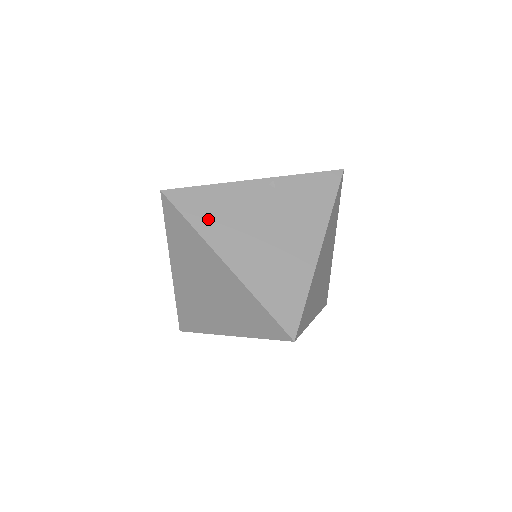
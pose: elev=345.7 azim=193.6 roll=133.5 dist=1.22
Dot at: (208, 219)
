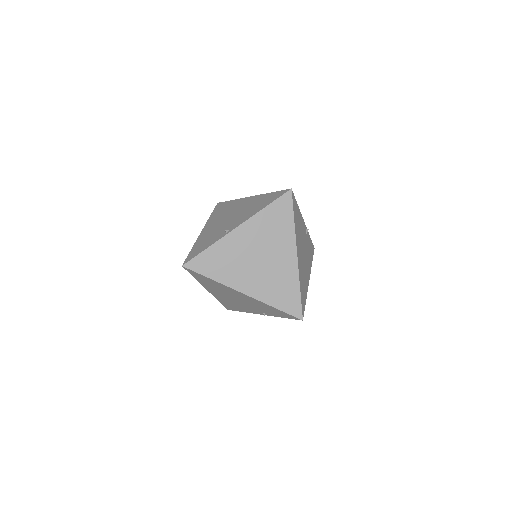
Dot at: (297, 224)
